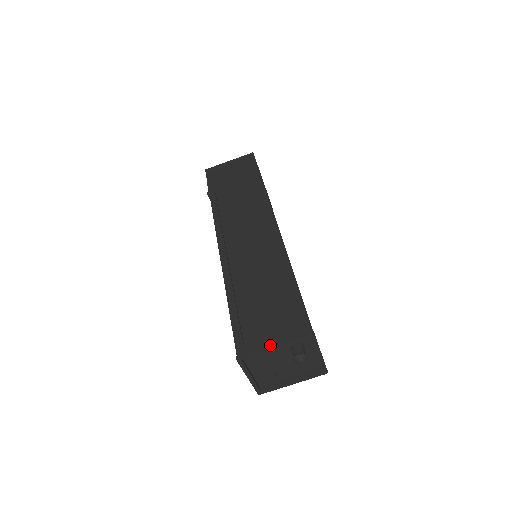
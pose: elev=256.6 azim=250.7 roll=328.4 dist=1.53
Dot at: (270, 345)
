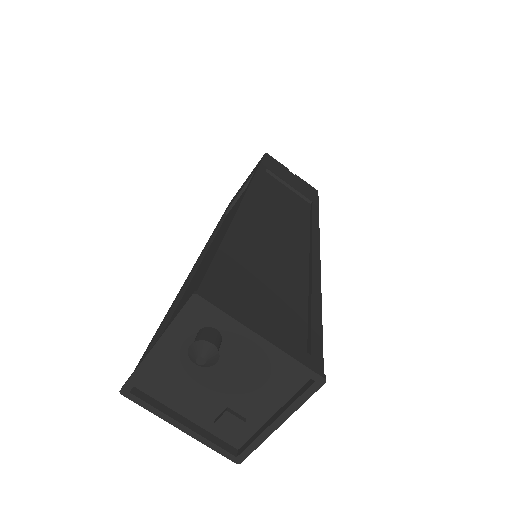
Dot at: (151, 348)
